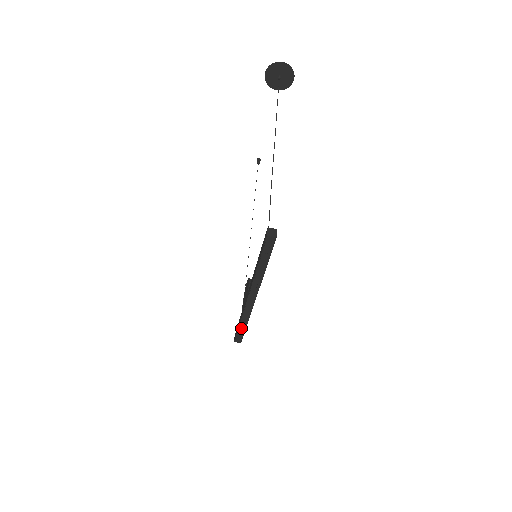
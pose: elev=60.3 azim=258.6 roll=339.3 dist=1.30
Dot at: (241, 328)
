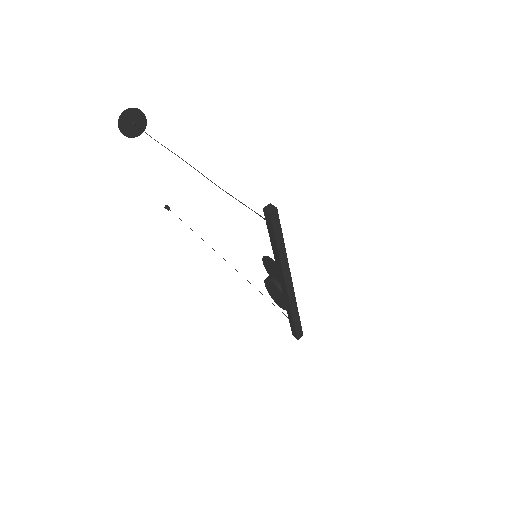
Dot at: (296, 321)
